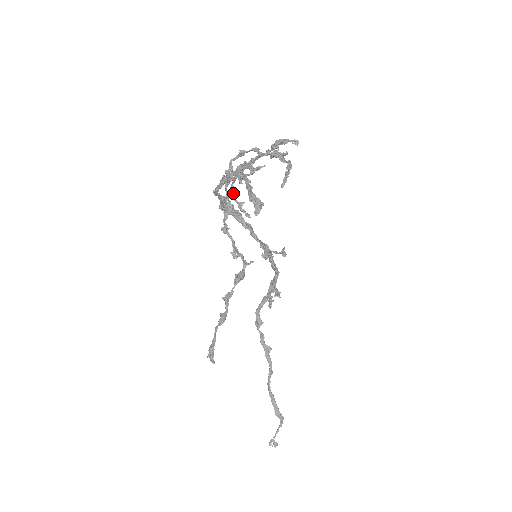
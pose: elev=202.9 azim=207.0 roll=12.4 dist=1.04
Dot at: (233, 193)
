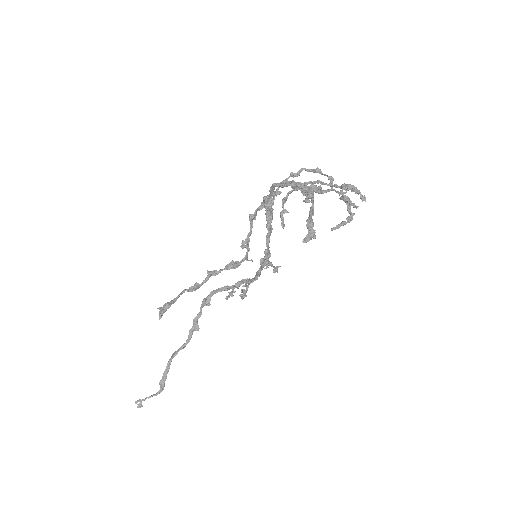
Dot at: (286, 198)
